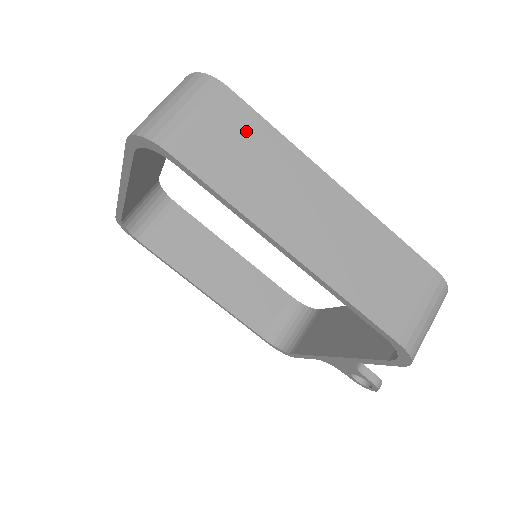
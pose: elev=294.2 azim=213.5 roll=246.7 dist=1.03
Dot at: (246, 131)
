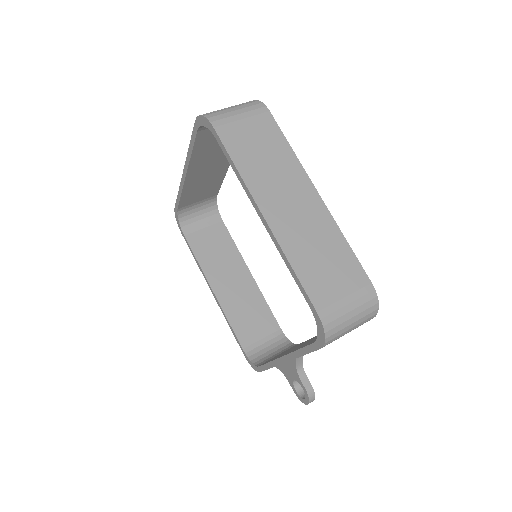
Dot at: (269, 138)
